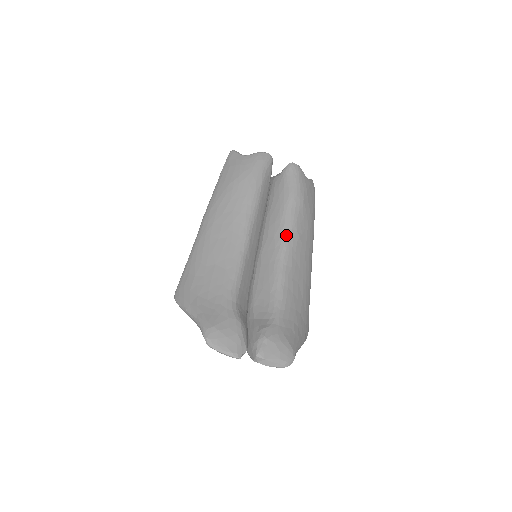
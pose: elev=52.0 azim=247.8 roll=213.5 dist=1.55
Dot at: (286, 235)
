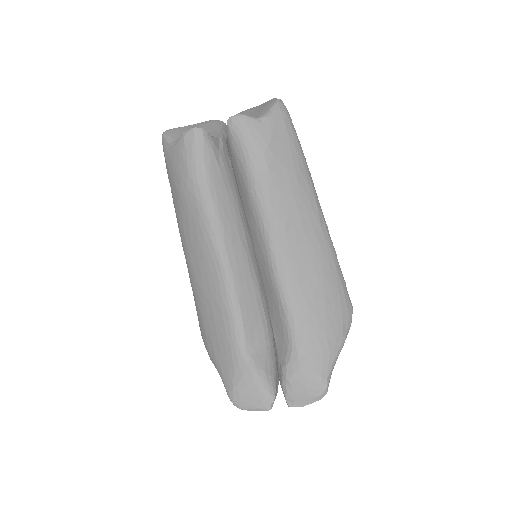
Dot at: (267, 235)
